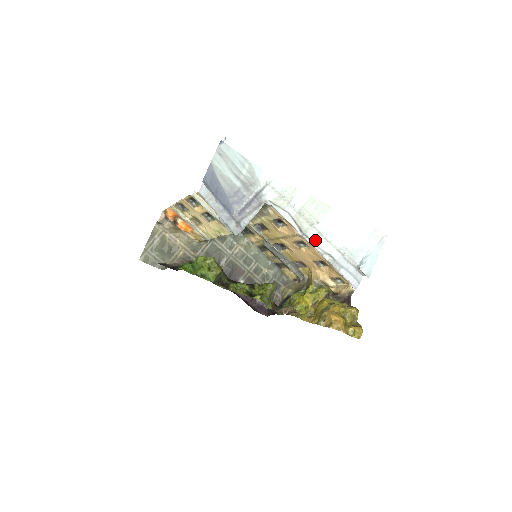
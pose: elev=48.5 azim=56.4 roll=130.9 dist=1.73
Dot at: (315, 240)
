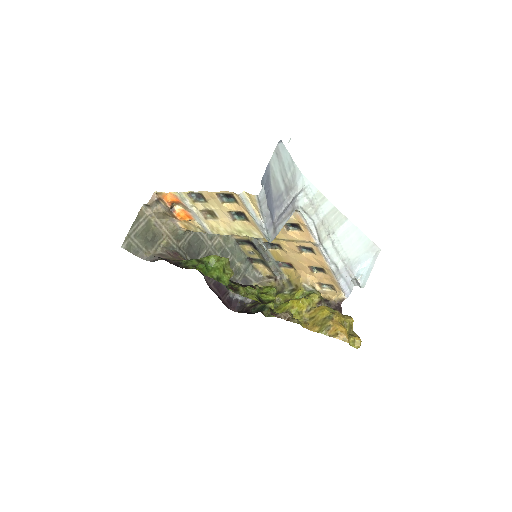
Dot at: (328, 250)
